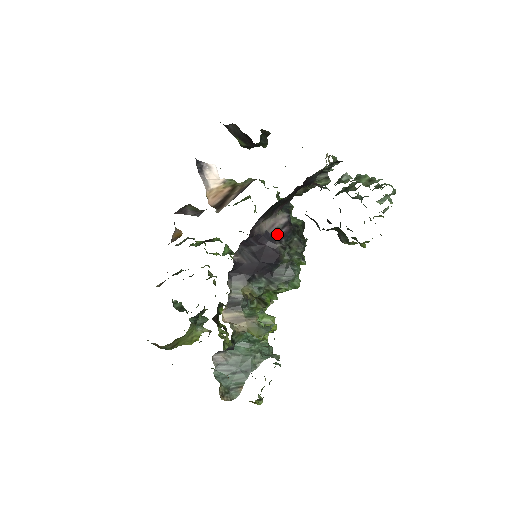
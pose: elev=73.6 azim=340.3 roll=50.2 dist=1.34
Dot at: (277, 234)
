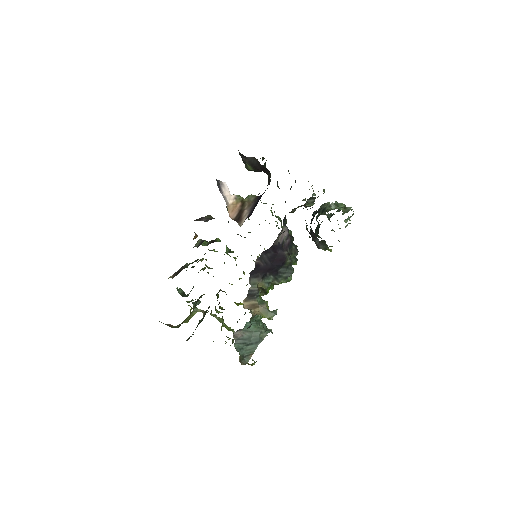
Dot at: (284, 244)
